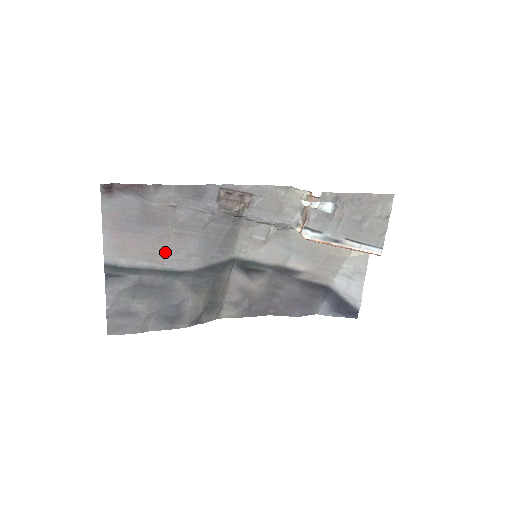
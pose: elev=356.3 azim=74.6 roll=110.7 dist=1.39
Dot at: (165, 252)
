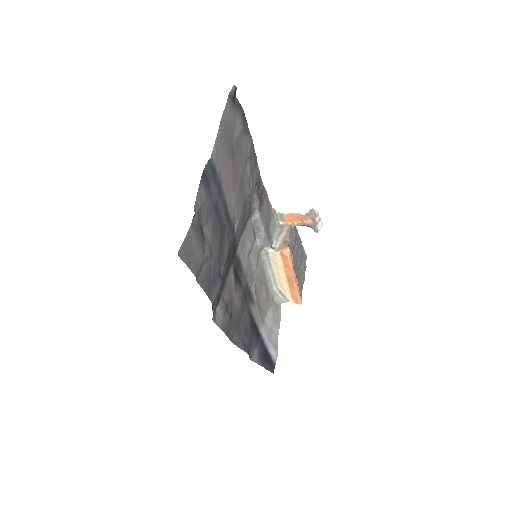
Dot at: (233, 194)
